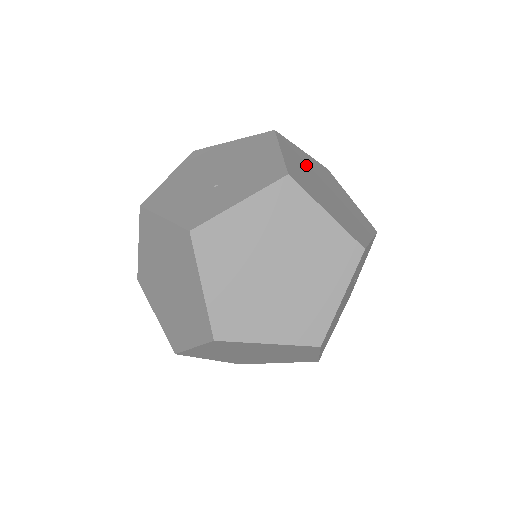
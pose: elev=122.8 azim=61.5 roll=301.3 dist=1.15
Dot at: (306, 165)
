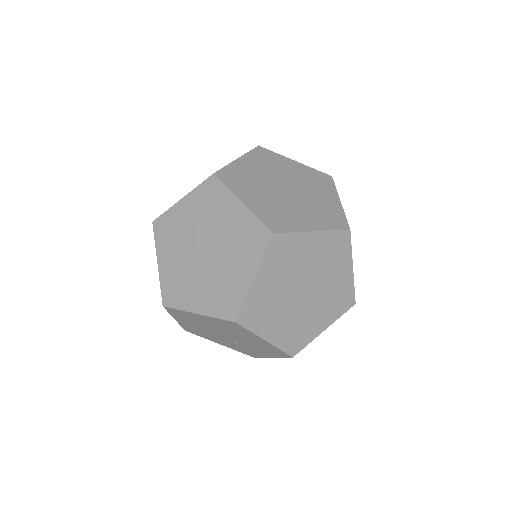
Dot at: (277, 303)
